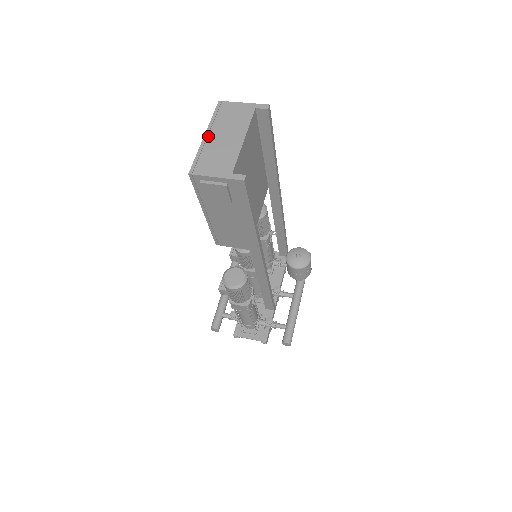
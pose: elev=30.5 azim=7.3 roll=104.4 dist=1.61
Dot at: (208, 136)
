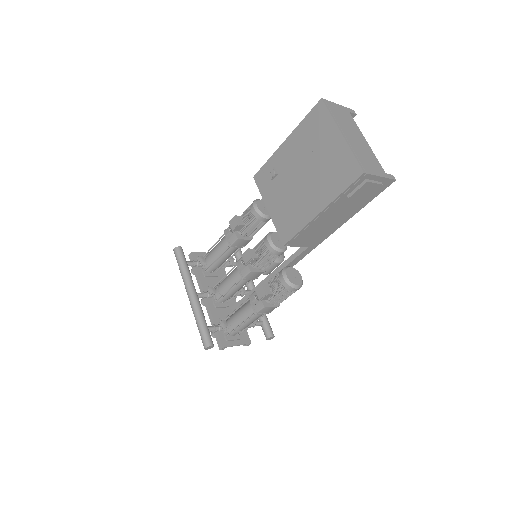
Dot at: (345, 135)
